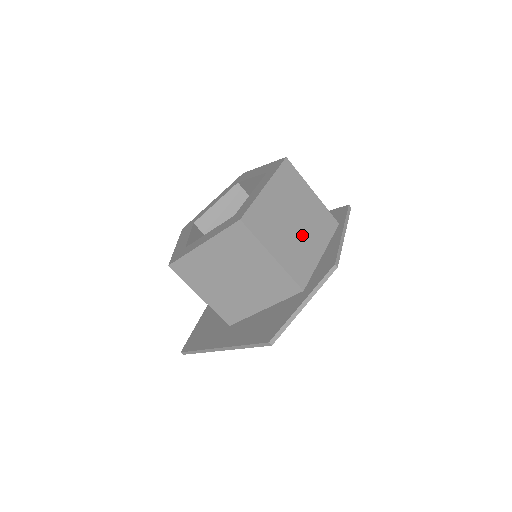
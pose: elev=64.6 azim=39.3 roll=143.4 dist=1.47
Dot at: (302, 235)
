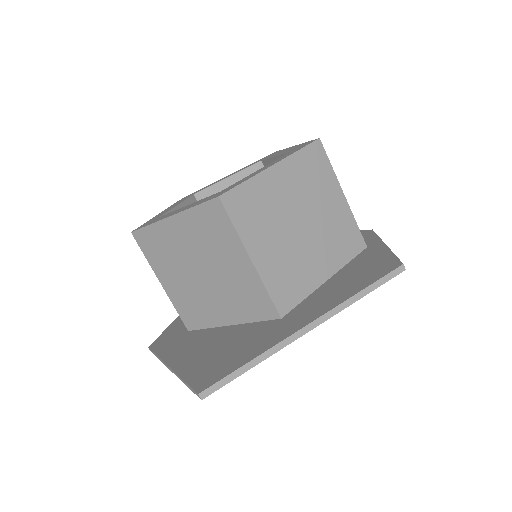
Dot at: occluded
